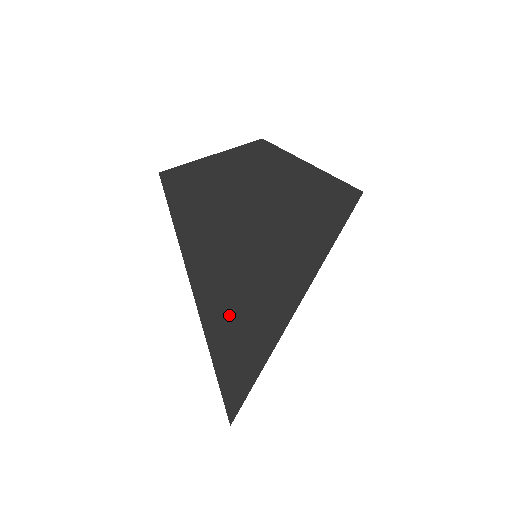
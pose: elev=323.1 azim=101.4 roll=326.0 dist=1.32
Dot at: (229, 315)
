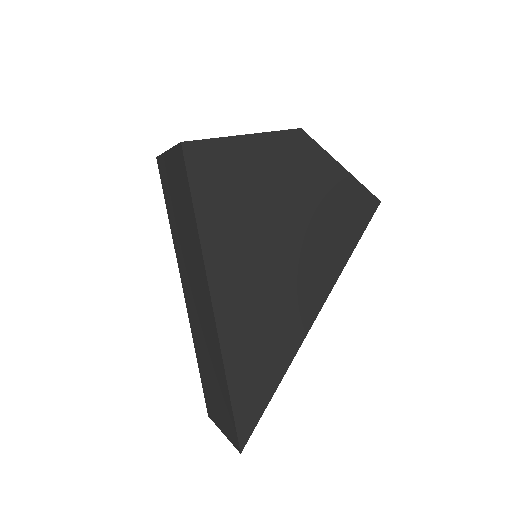
Dot at: (250, 324)
